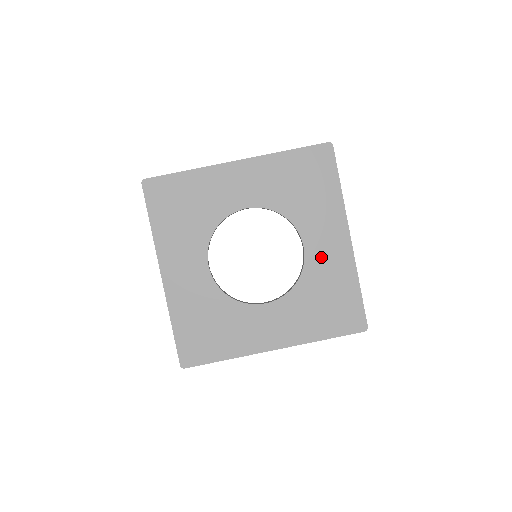
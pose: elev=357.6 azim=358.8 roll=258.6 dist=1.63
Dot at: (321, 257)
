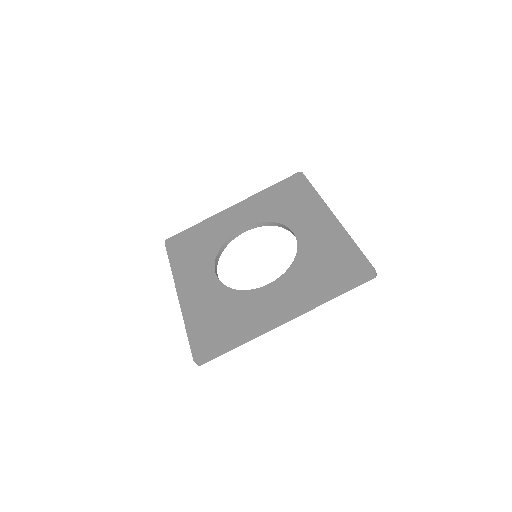
Dot at: (312, 235)
